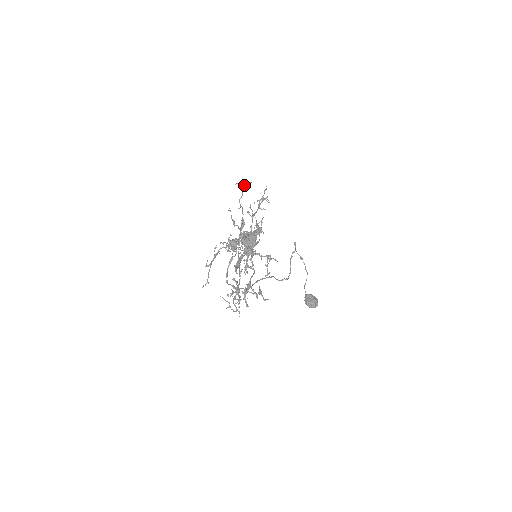
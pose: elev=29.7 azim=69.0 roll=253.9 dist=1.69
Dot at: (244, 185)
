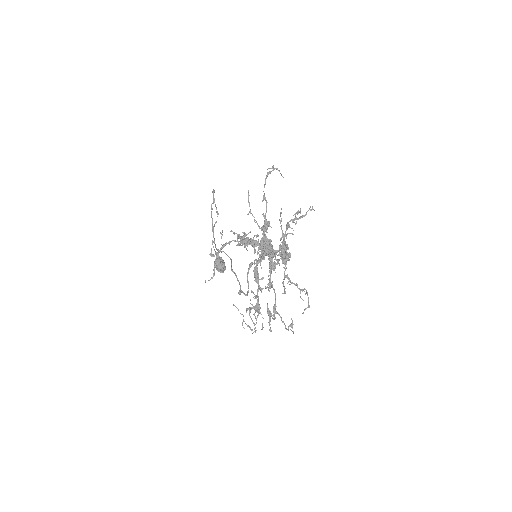
Dot at: (271, 171)
